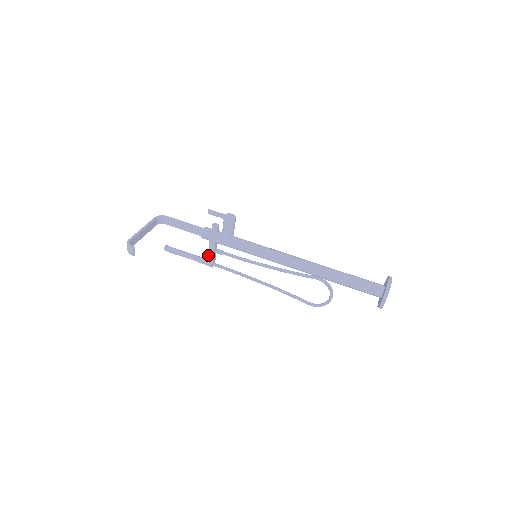
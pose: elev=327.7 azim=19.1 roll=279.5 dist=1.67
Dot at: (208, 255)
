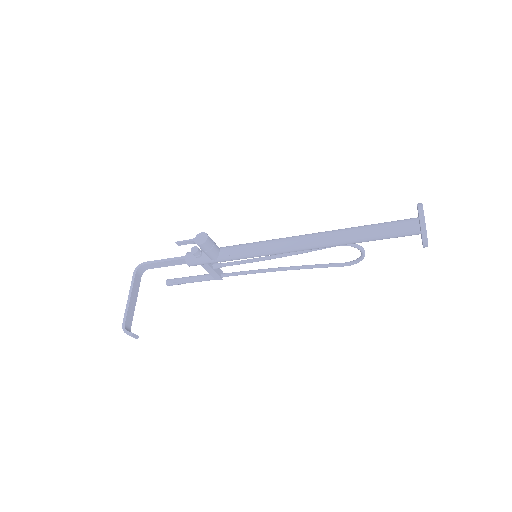
Dot at: (210, 274)
